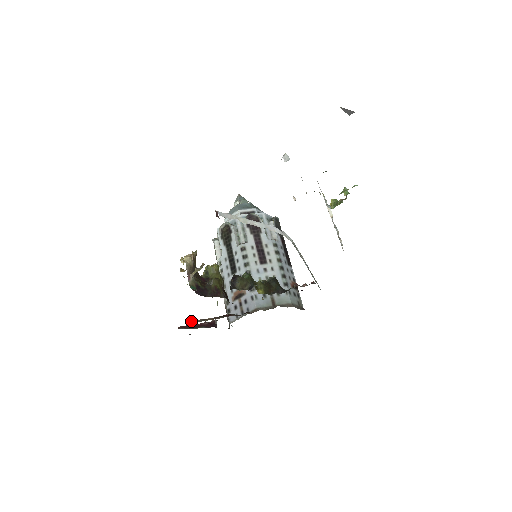
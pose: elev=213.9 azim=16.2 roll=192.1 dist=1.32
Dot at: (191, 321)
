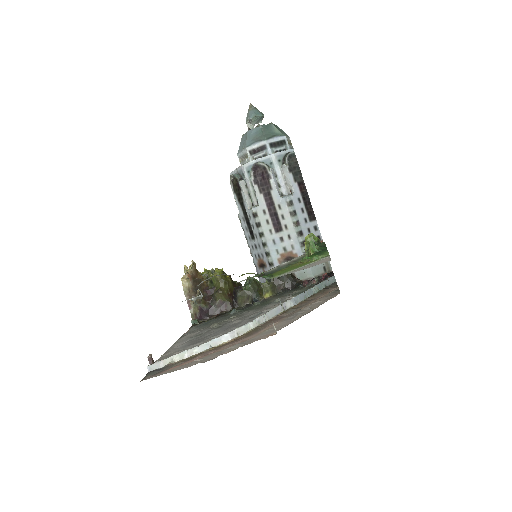
Dot at: occluded
